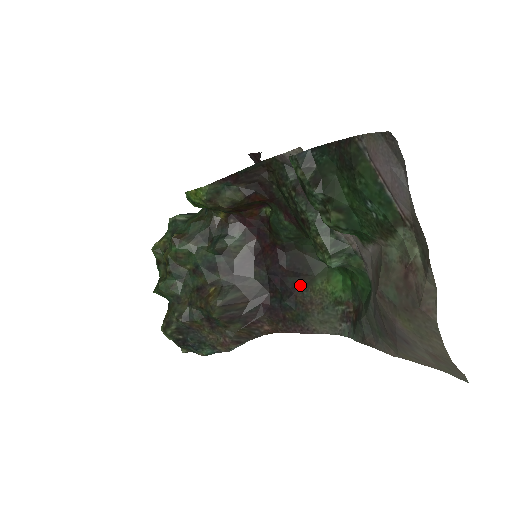
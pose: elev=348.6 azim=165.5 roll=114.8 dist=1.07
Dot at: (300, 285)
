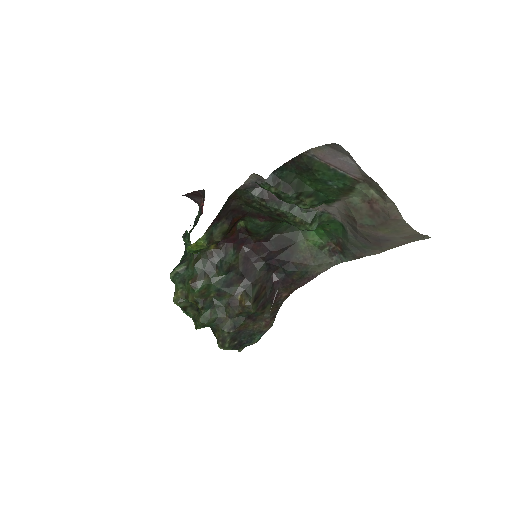
Dot at: (291, 254)
